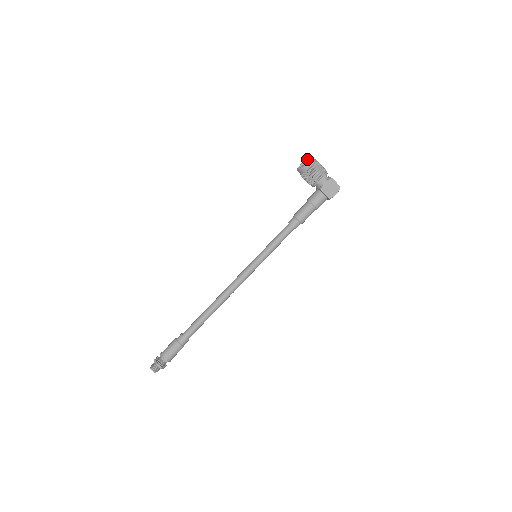
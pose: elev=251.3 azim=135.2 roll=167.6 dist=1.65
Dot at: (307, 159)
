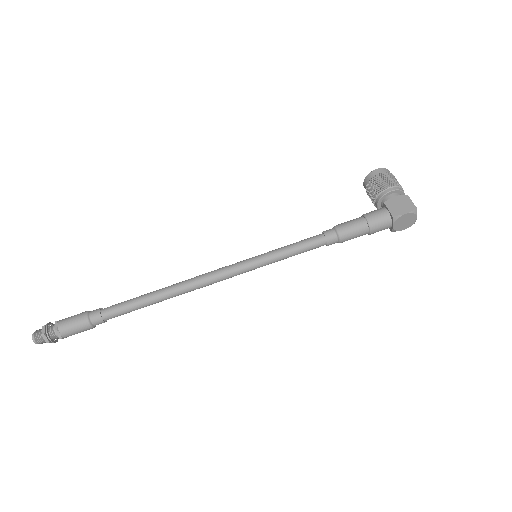
Dot at: occluded
